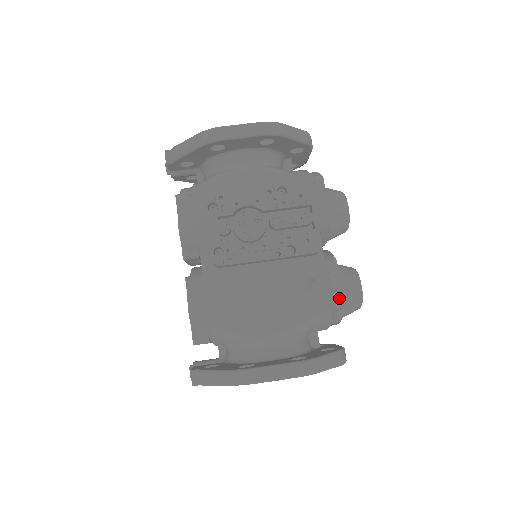
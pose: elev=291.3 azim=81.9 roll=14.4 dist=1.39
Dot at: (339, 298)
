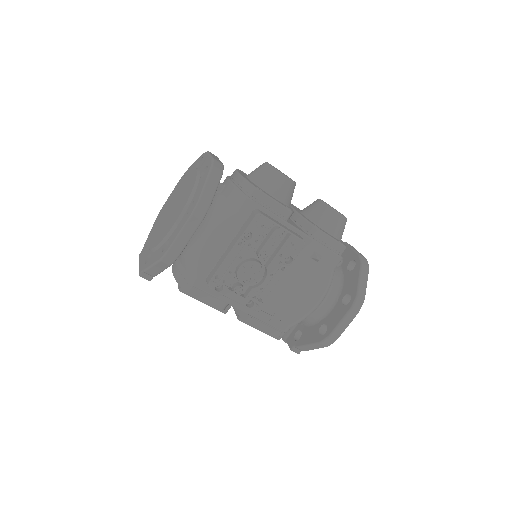
Dot at: (337, 245)
